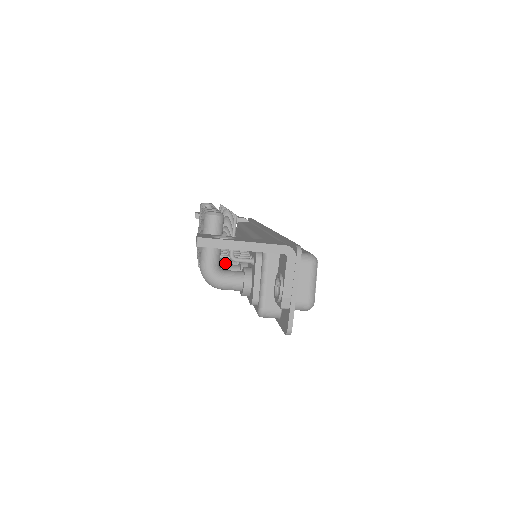
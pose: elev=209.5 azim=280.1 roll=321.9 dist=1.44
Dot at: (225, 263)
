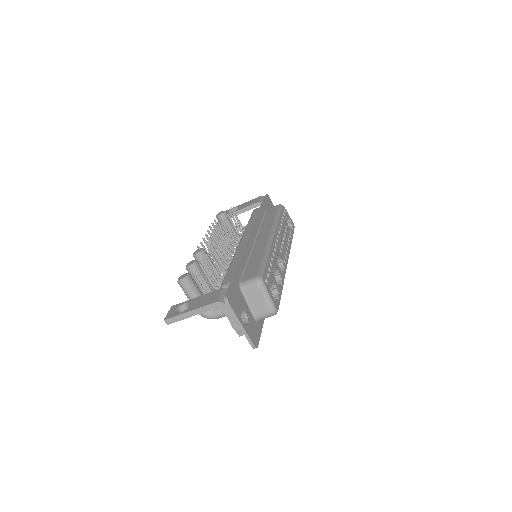
Dot at: occluded
